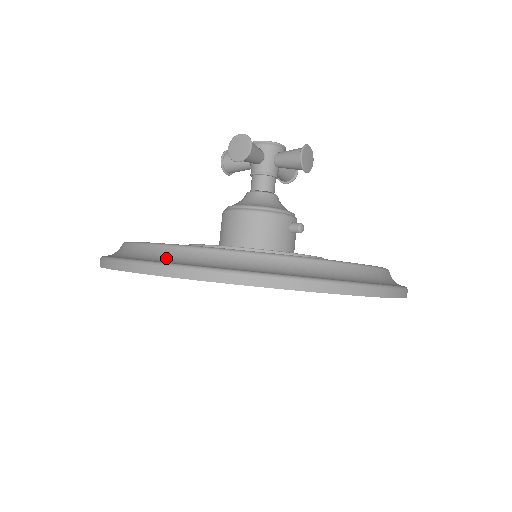
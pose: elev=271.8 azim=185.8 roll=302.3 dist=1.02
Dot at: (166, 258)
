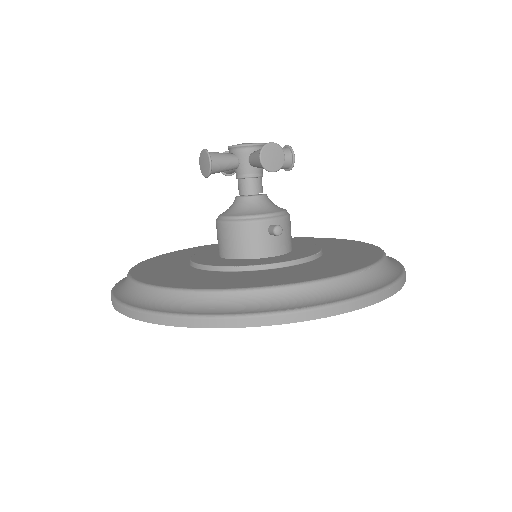
Dot at: (127, 294)
